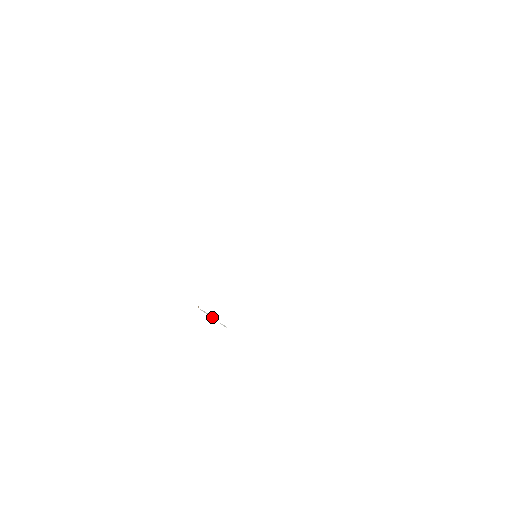
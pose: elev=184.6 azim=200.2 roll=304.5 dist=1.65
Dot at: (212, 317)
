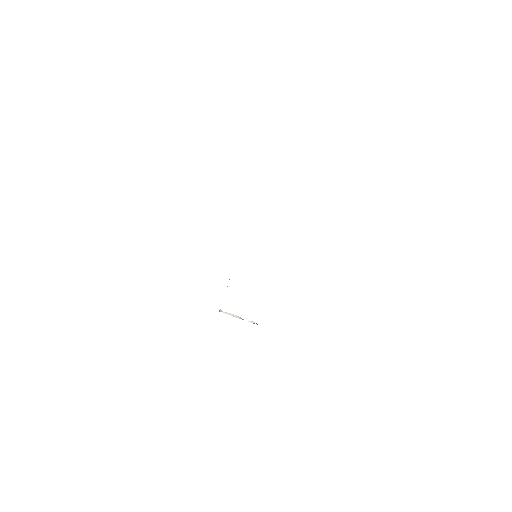
Dot at: (237, 317)
